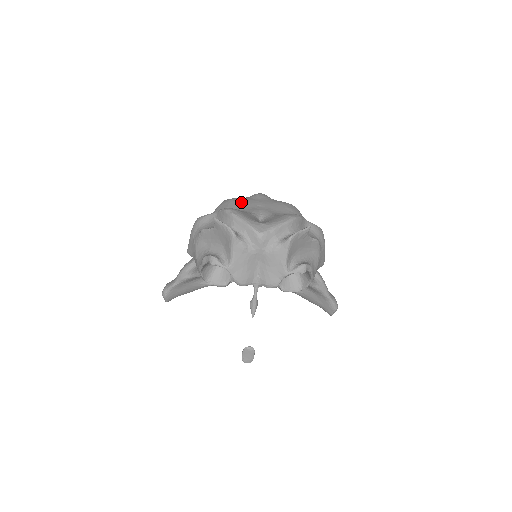
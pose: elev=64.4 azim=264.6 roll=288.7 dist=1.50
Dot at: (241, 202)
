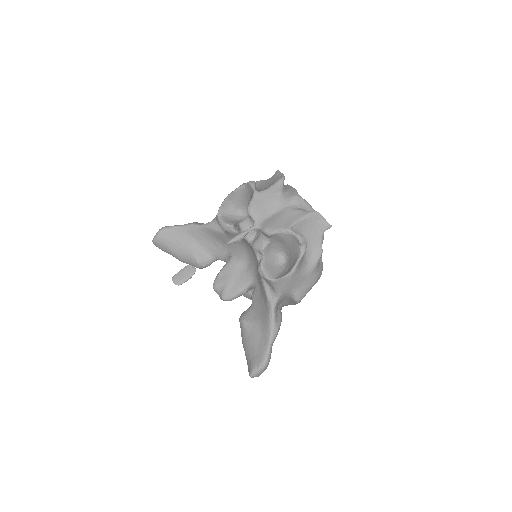
Dot at: occluded
